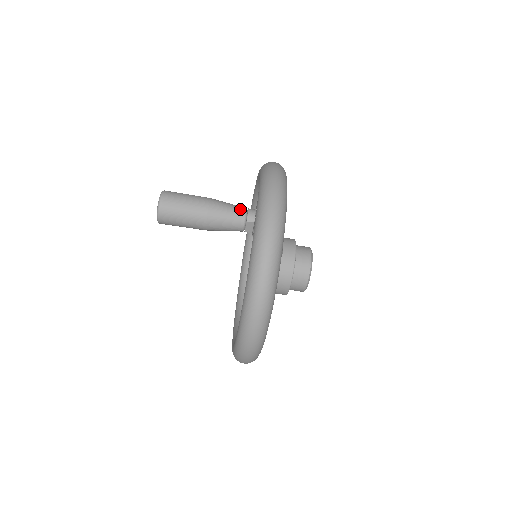
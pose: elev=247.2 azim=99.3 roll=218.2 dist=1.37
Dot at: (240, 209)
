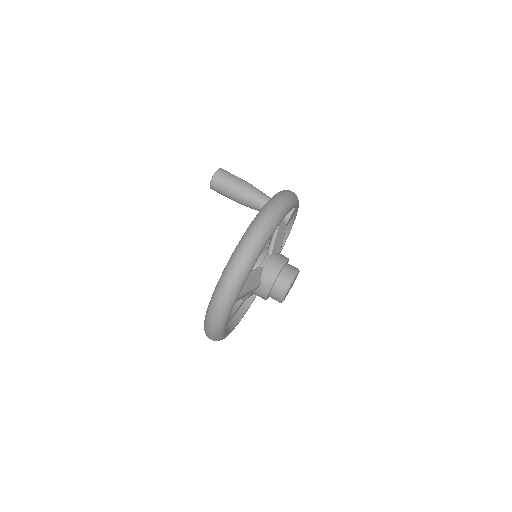
Dot at: occluded
